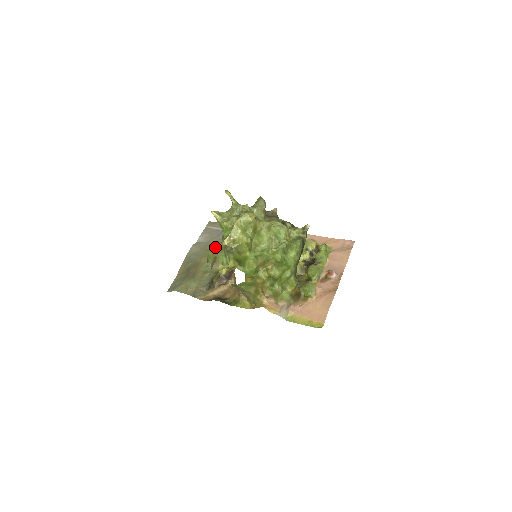
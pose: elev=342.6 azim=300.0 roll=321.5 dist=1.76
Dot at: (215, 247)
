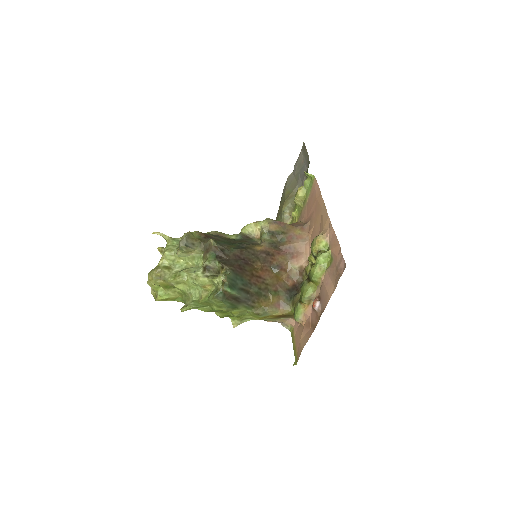
Dot at: (290, 192)
